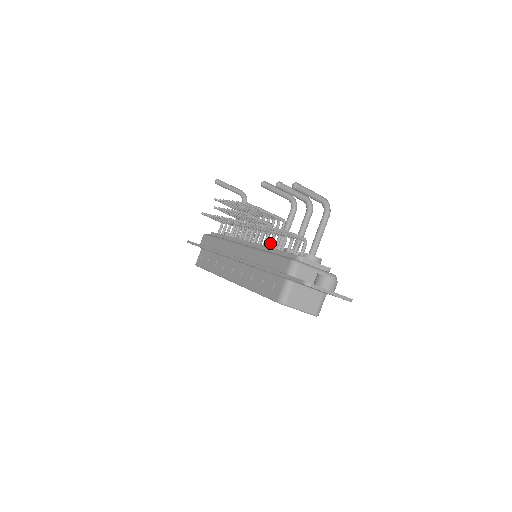
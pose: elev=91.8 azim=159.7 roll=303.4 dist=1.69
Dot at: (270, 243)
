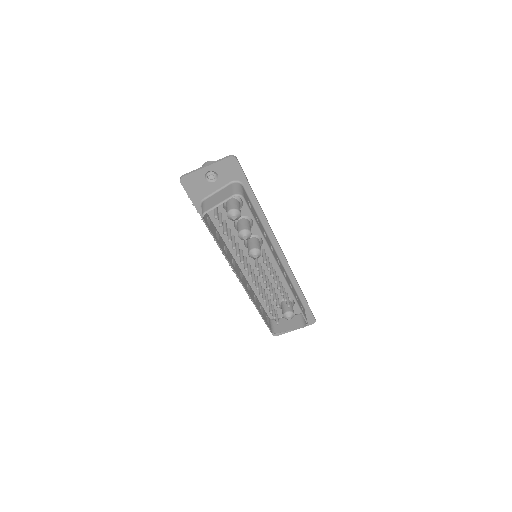
Dot at: occluded
